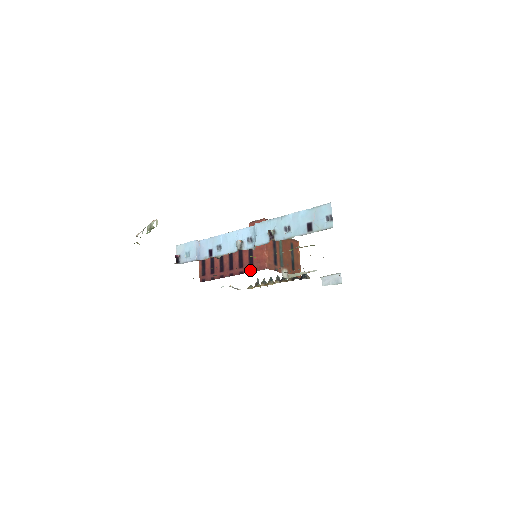
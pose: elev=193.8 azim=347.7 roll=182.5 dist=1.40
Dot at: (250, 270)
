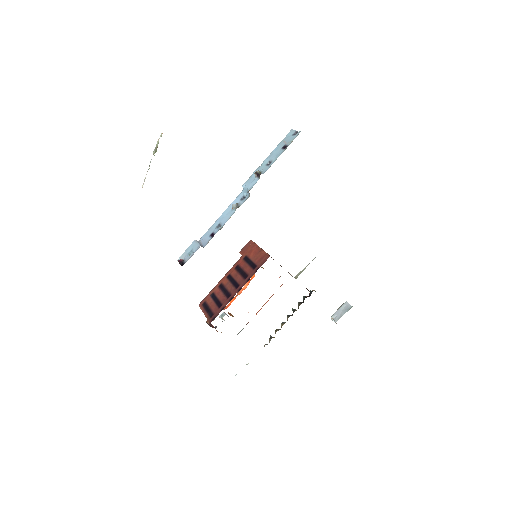
Dot at: (256, 270)
